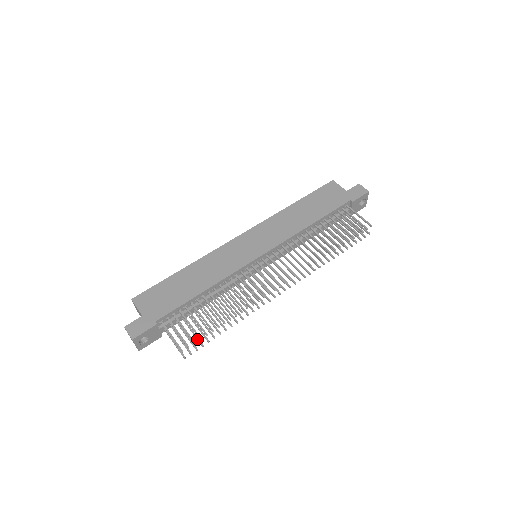
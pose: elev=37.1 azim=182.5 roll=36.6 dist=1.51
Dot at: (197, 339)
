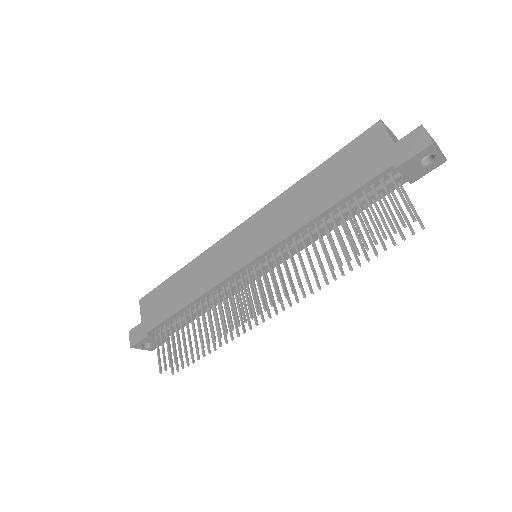
Dot at: occluded
